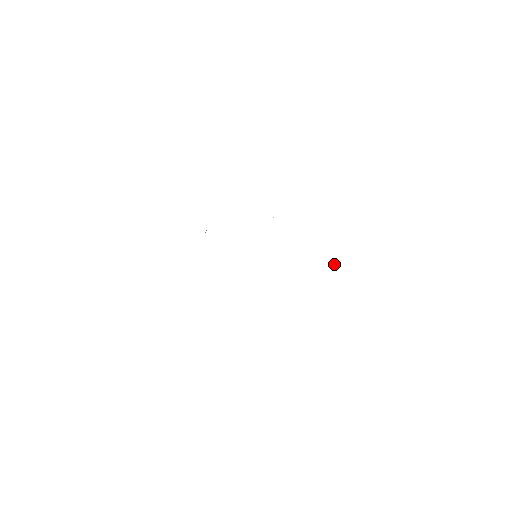
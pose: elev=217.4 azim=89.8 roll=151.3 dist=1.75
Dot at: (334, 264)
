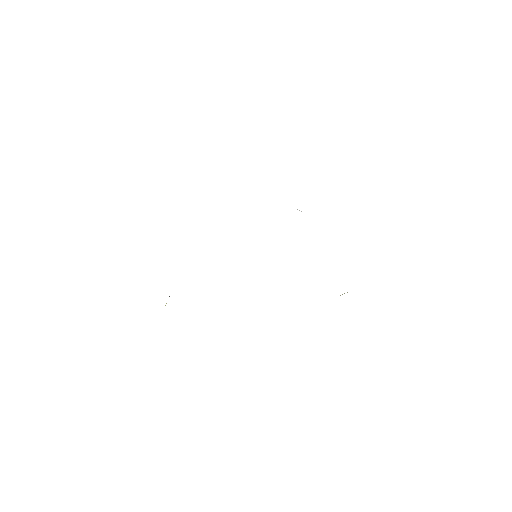
Dot at: occluded
